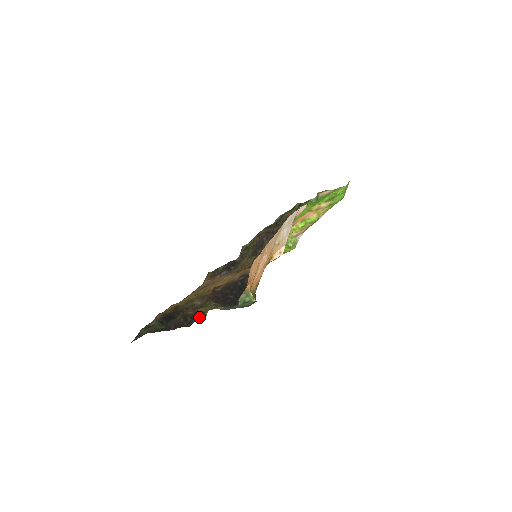
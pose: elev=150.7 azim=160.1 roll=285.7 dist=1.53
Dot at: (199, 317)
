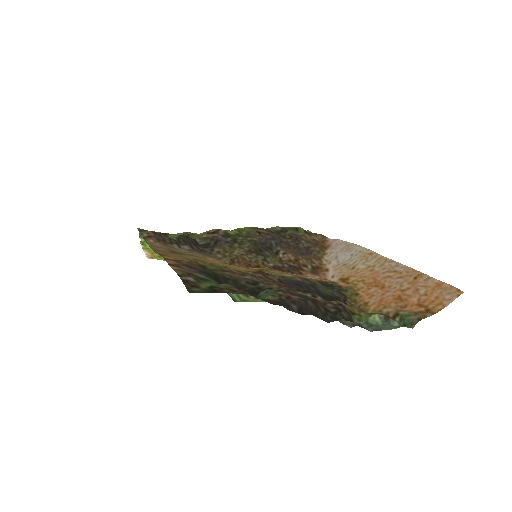
Dot at: (349, 315)
